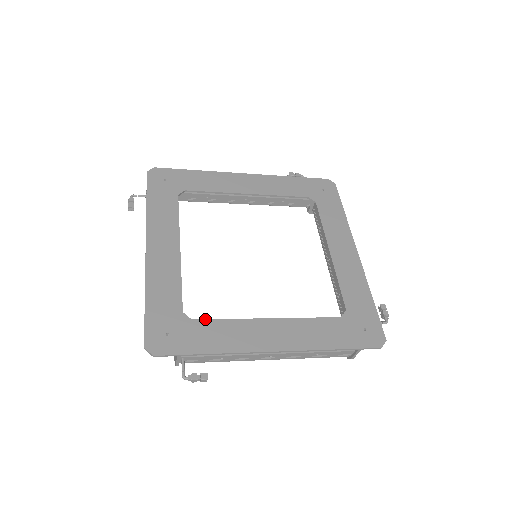
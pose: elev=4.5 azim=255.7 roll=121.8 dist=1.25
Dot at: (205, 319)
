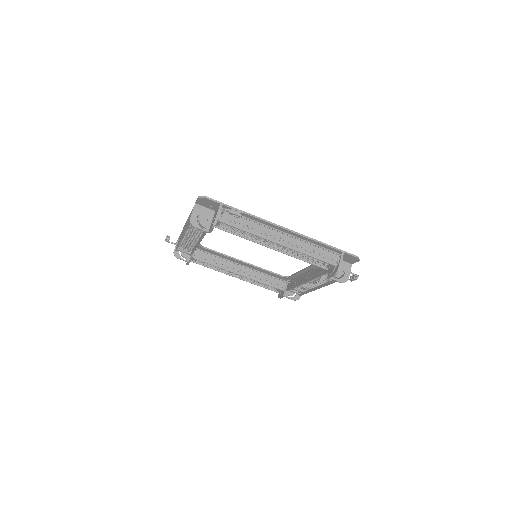
Dot at: occluded
